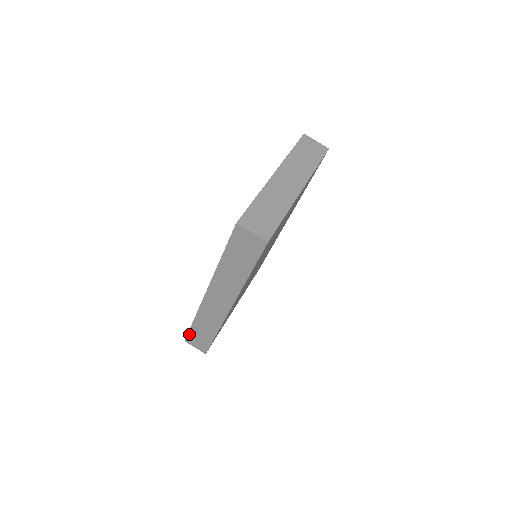
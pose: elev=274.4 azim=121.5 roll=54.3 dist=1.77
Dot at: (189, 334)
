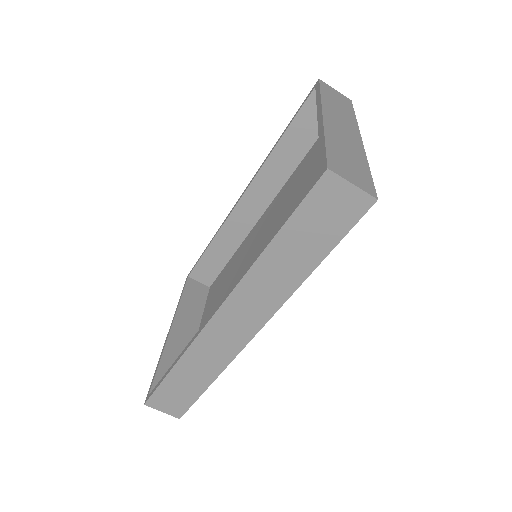
Dot at: (157, 391)
